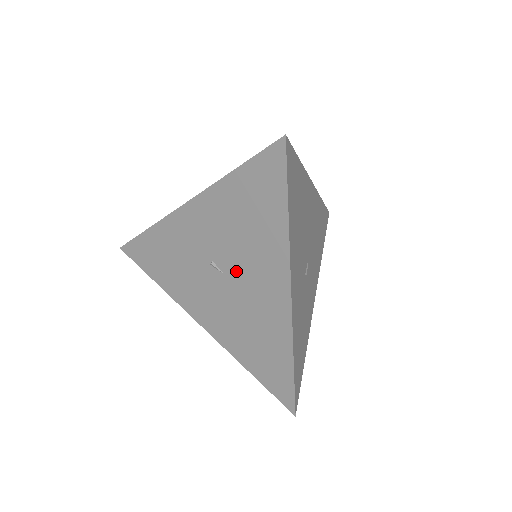
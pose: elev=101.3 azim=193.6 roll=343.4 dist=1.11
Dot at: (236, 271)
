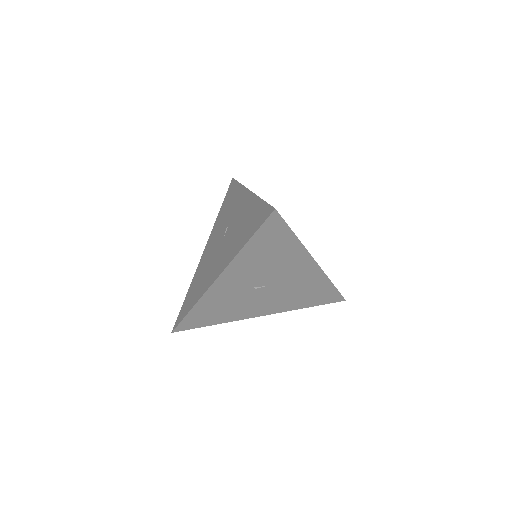
Dot at: (274, 279)
